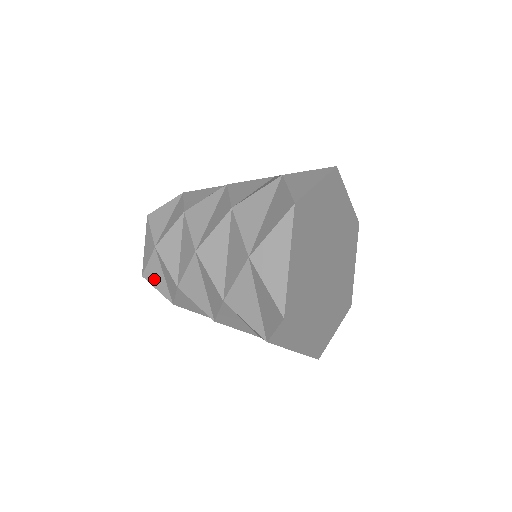
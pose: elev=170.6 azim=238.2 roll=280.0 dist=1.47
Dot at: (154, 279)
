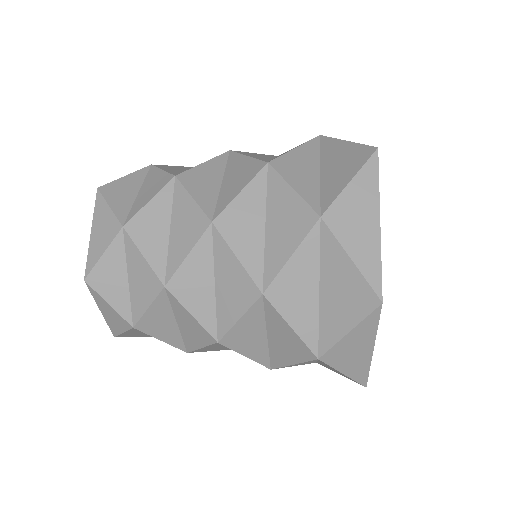
Dot at: (107, 284)
